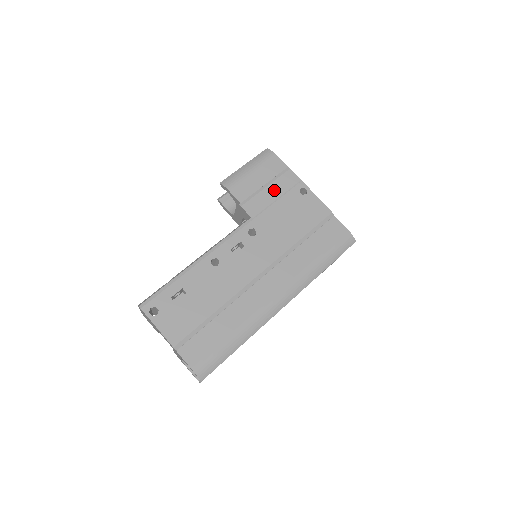
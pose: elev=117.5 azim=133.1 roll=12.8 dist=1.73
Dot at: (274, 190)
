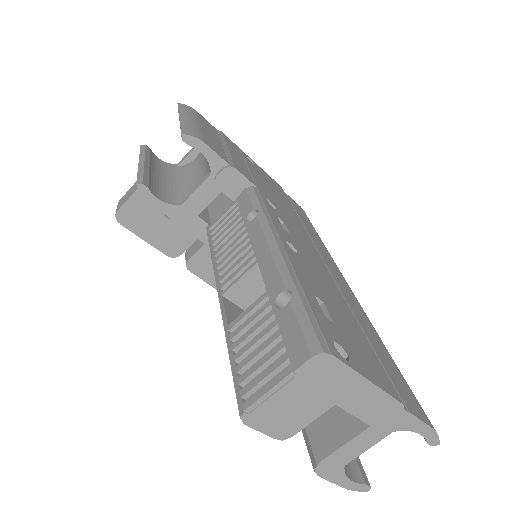
Dot at: (235, 153)
